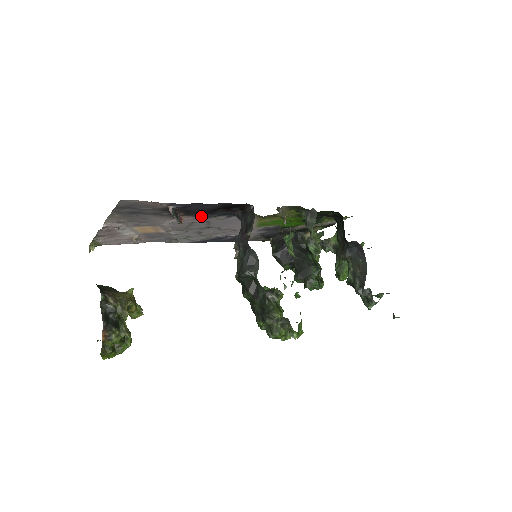
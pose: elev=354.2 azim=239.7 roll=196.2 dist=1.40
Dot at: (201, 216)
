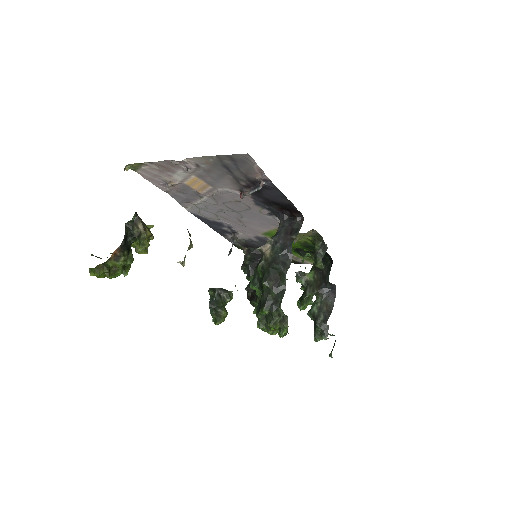
Dot at: (257, 201)
